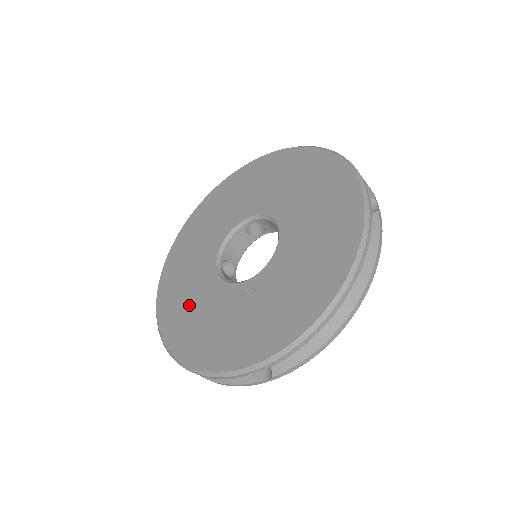
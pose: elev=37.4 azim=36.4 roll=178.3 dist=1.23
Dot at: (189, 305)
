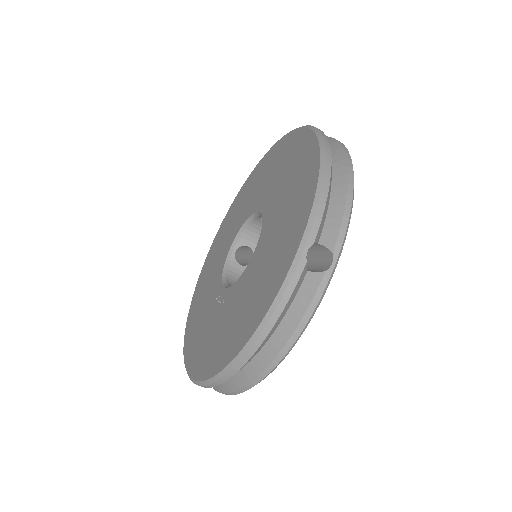
Dot at: (207, 281)
